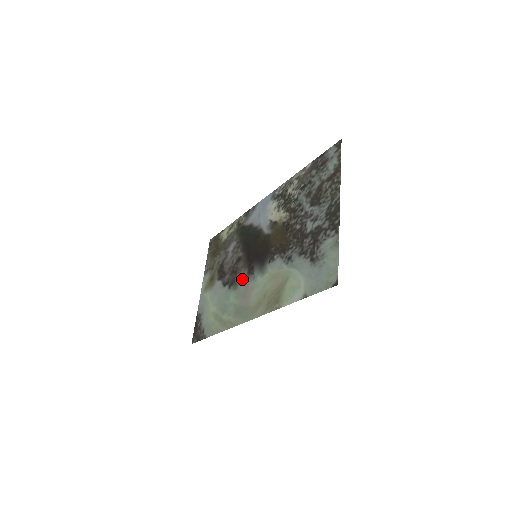
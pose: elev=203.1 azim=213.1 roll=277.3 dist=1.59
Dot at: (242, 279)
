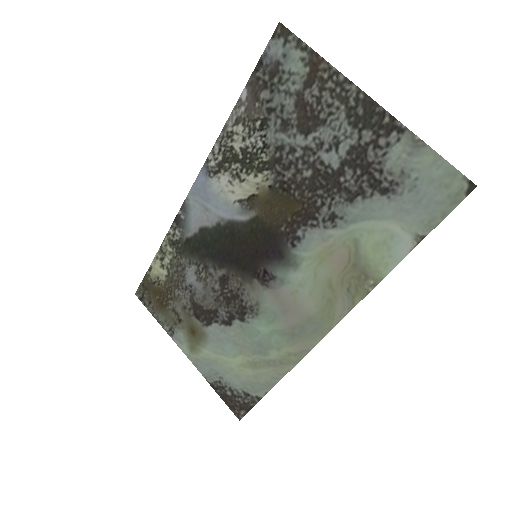
Dot at: (259, 296)
